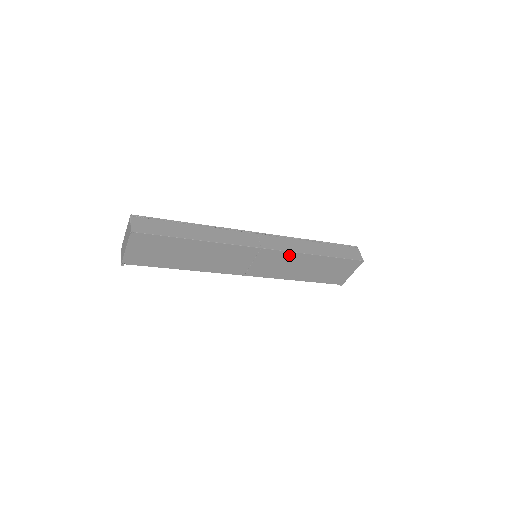
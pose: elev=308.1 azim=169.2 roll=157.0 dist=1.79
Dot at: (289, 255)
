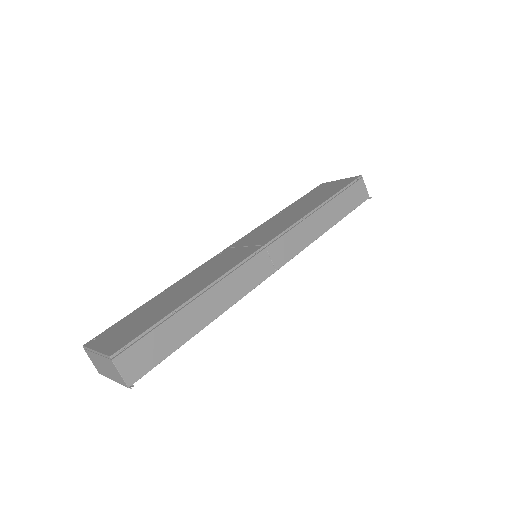
Dot at: occluded
